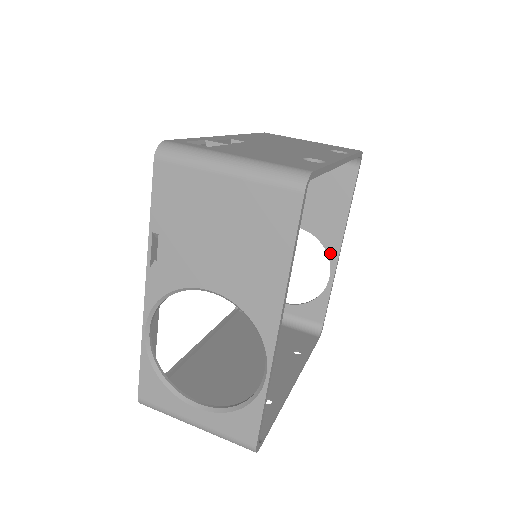
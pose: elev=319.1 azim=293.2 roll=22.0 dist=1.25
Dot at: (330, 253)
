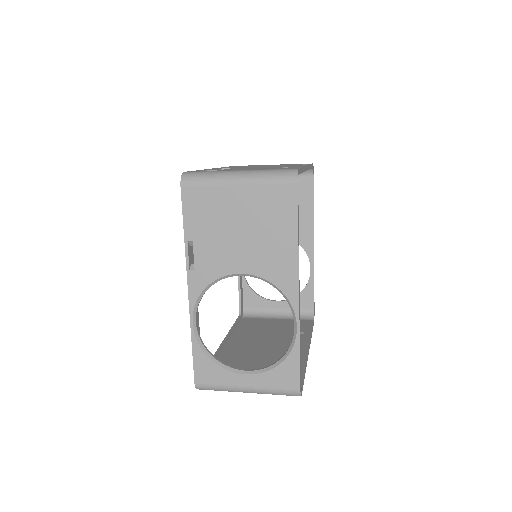
Dot at: (306, 249)
